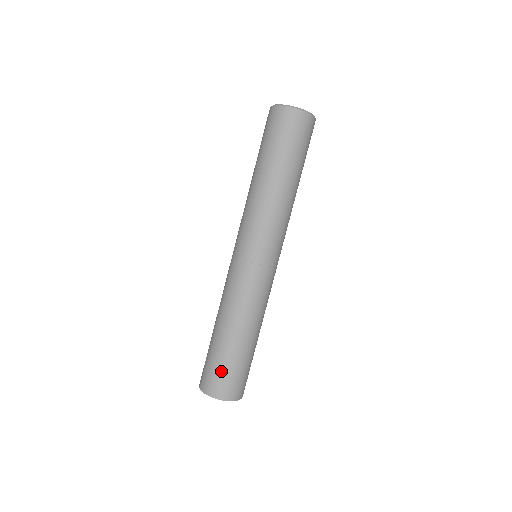
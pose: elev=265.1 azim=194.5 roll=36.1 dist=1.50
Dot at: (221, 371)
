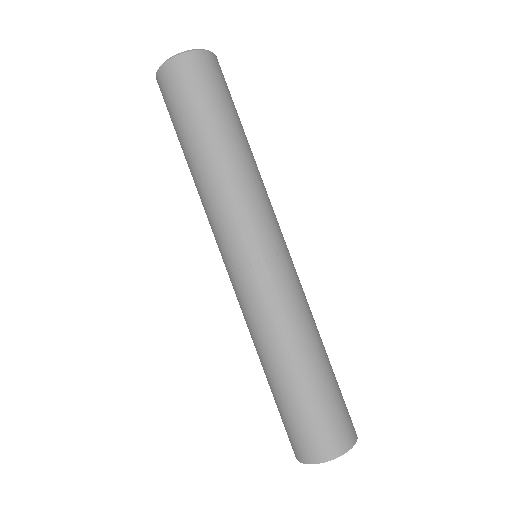
Dot at: (288, 424)
